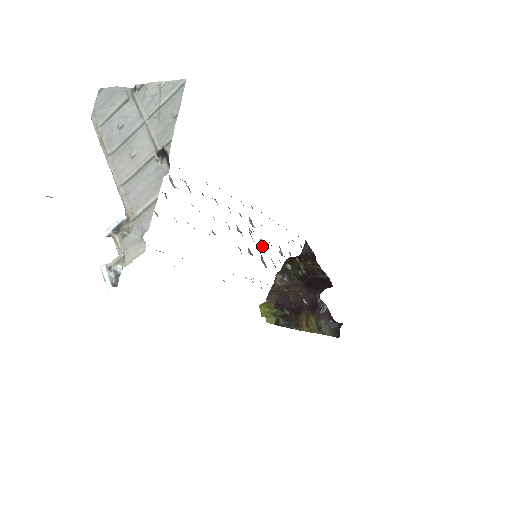
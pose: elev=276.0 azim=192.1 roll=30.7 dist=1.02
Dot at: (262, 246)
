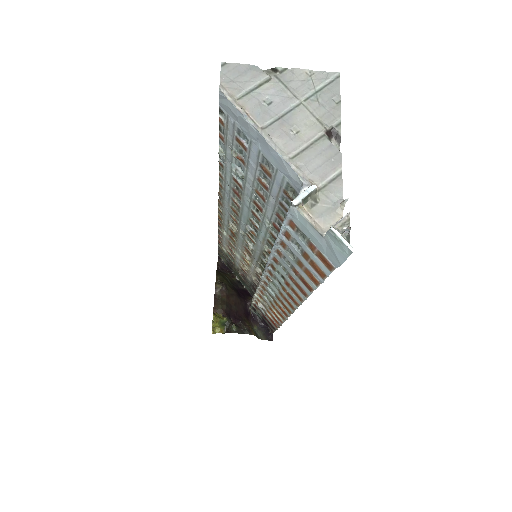
Dot at: (250, 248)
